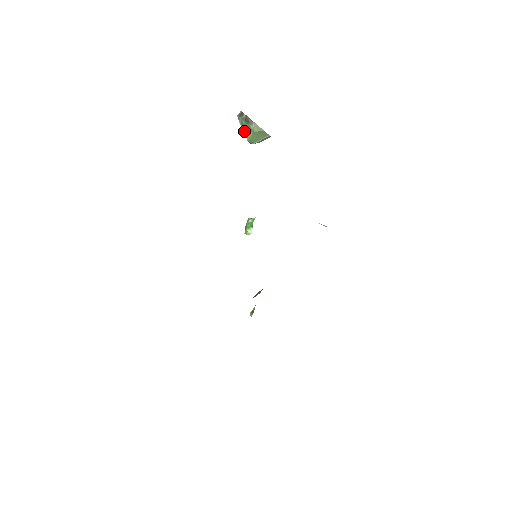
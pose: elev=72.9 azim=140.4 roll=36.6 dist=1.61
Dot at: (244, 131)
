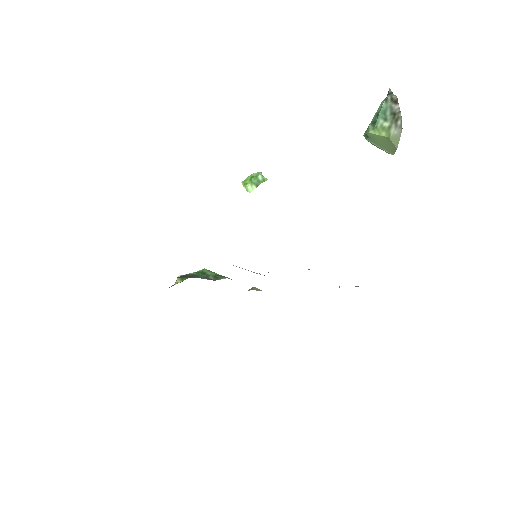
Dot at: (378, 121)
